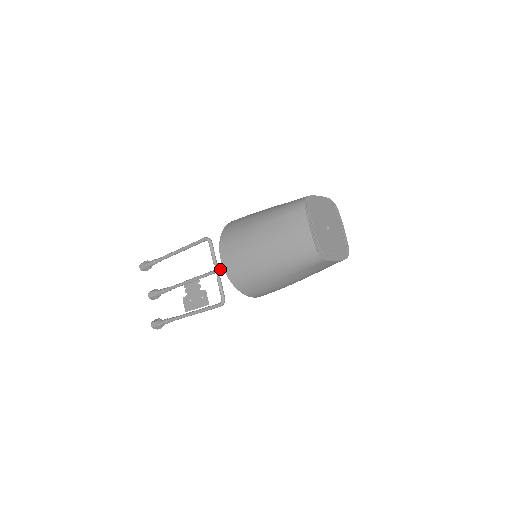
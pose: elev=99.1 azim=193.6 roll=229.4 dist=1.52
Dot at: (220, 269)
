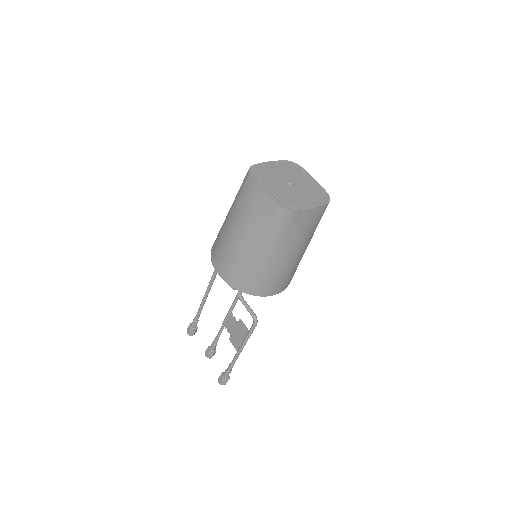
Dot at: occluded
